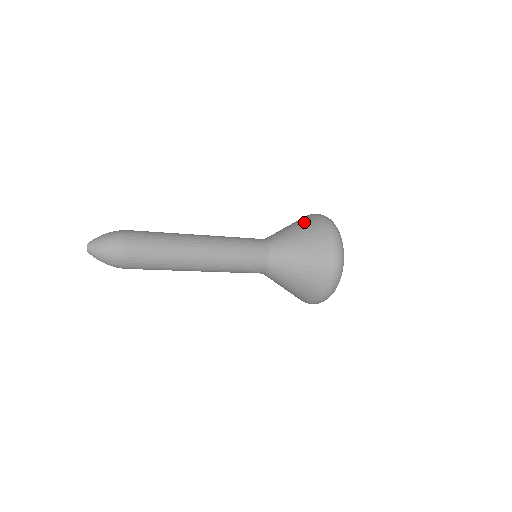
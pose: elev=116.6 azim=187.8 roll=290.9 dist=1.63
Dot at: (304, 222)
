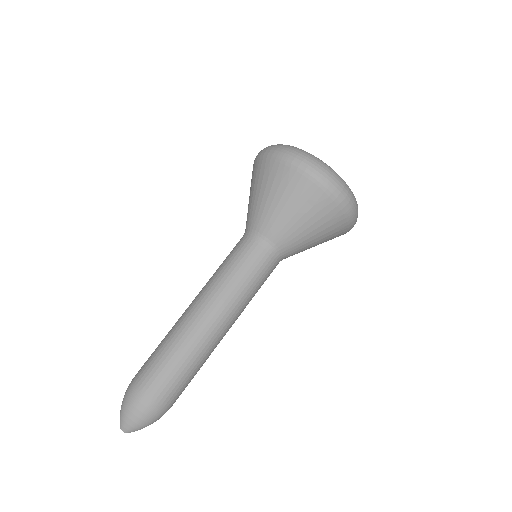
Dot at: (261, 178)
